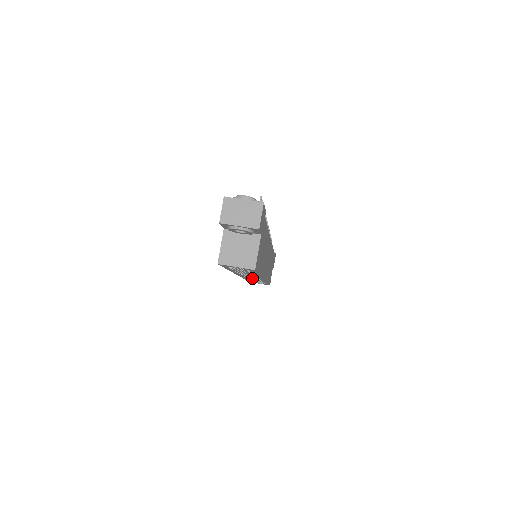
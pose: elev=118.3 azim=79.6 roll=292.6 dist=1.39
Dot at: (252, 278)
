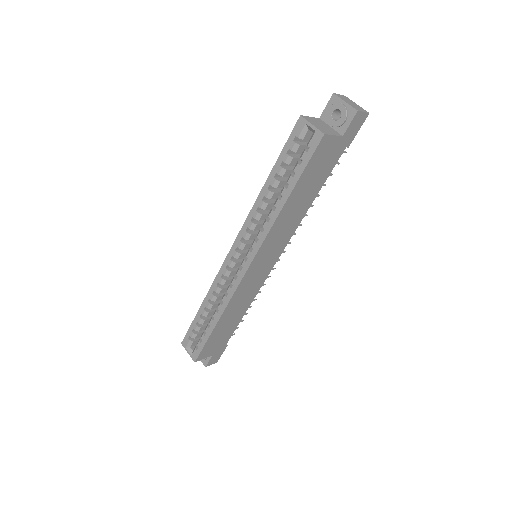
Dot at: (216, 296)
